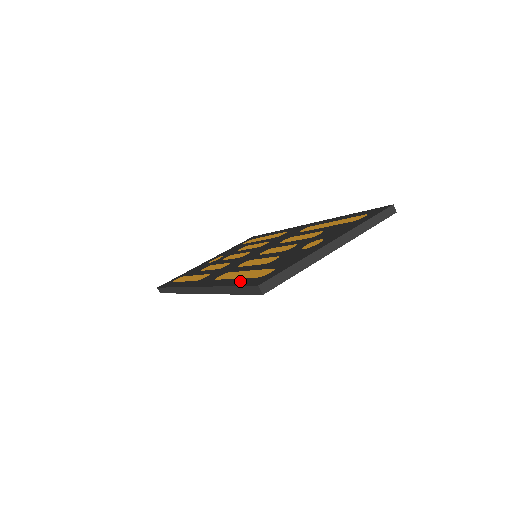
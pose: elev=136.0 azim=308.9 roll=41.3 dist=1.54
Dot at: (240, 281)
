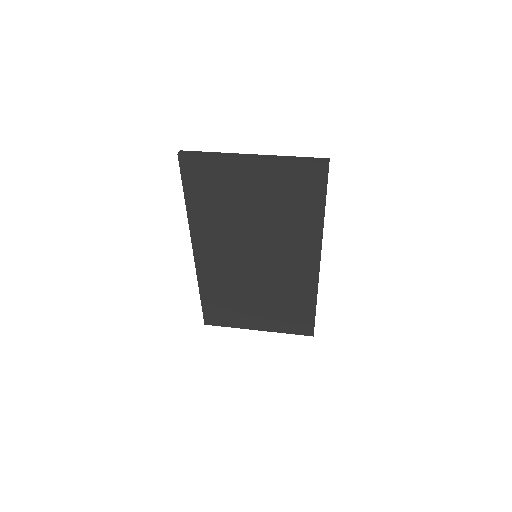
Dot at: occluded
